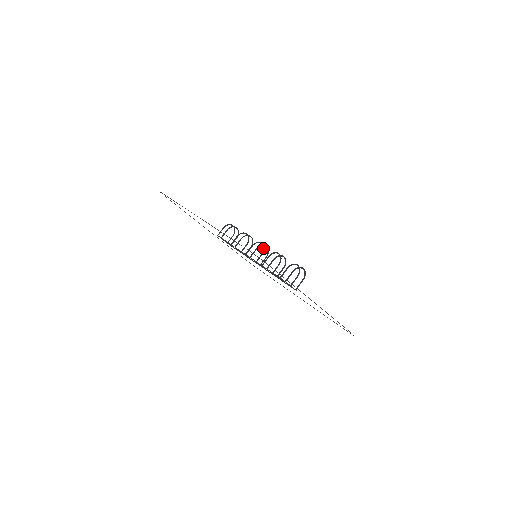
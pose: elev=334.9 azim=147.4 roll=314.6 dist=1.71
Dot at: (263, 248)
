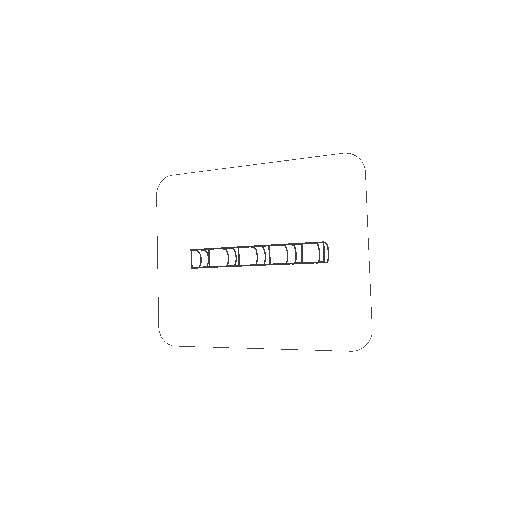
Dot at: (256, 262)
